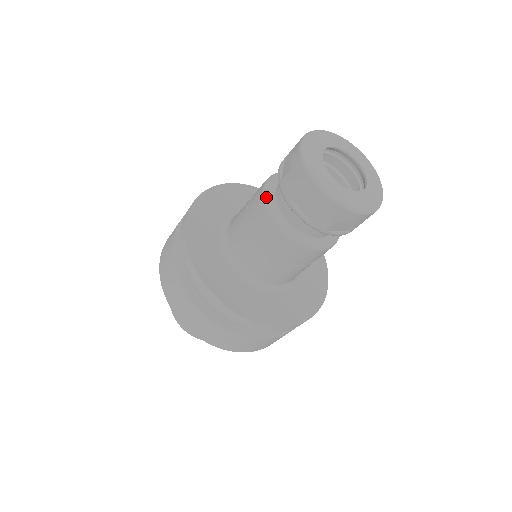
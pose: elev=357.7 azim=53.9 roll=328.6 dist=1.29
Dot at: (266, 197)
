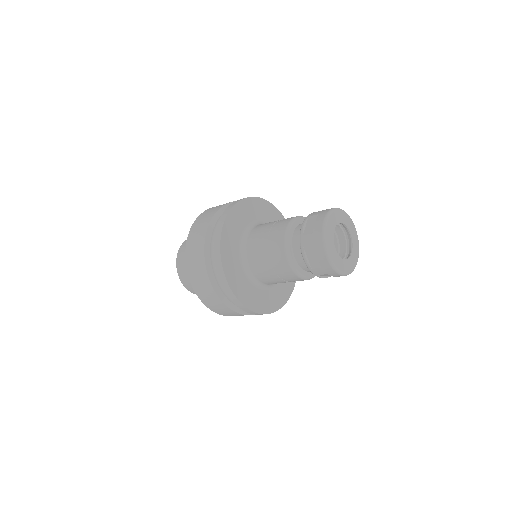
Dot at: (294, 269)
